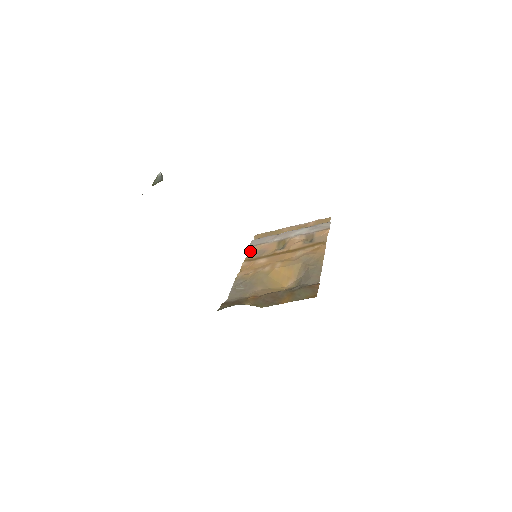
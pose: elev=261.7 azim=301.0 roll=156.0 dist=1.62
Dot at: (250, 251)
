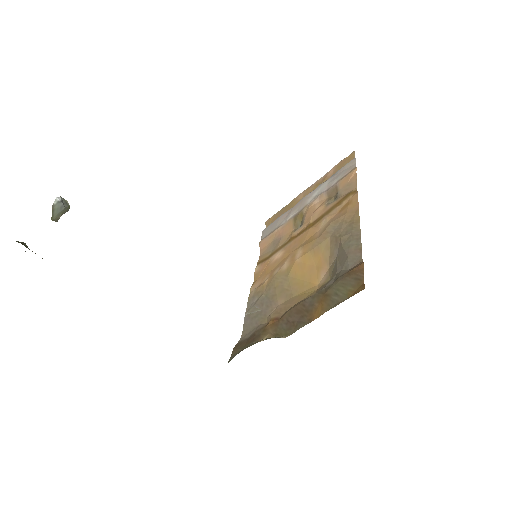
Dot at: (262, 247)
